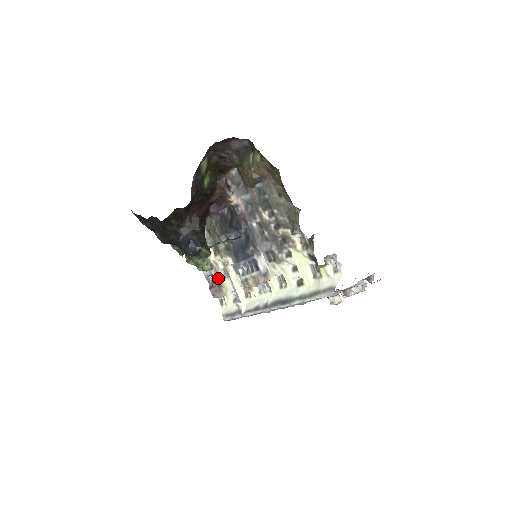
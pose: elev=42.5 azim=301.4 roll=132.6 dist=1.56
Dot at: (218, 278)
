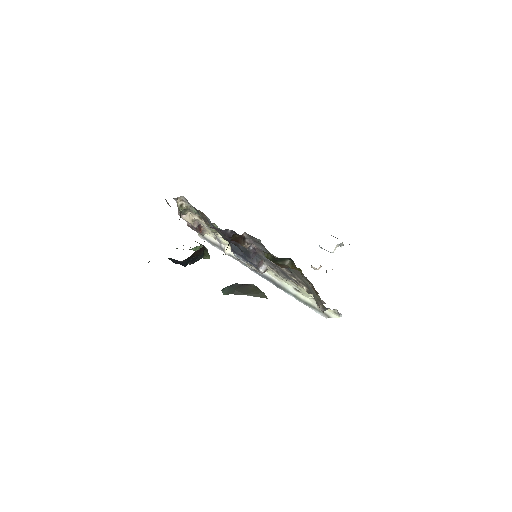
Dot at: (200, 226)
